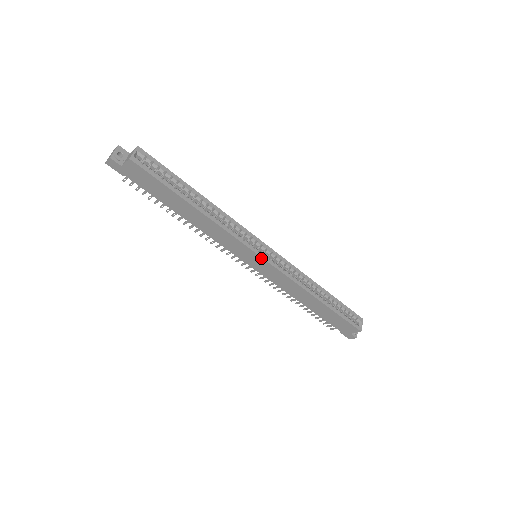
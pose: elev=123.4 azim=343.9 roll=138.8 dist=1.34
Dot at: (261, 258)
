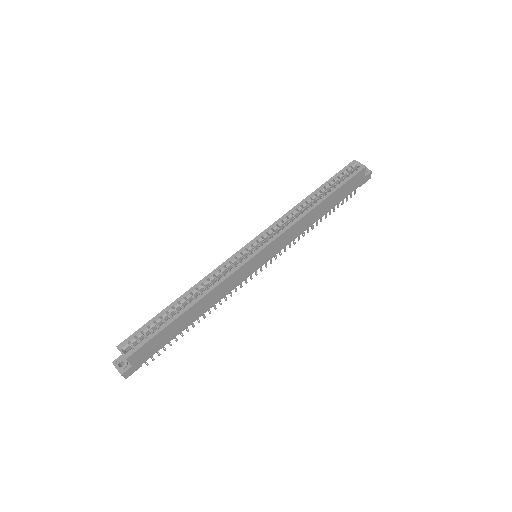
Dot at: (258, 254)
